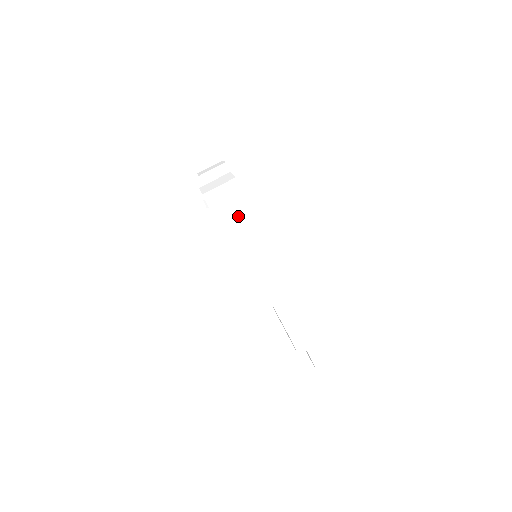
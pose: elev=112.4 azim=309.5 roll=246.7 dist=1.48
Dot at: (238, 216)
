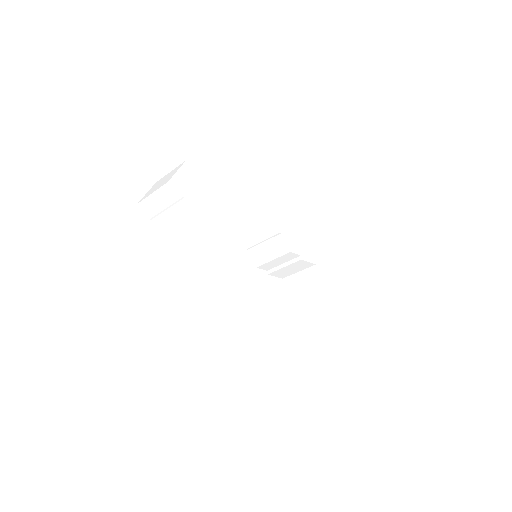
Dot at: (194, 225)
